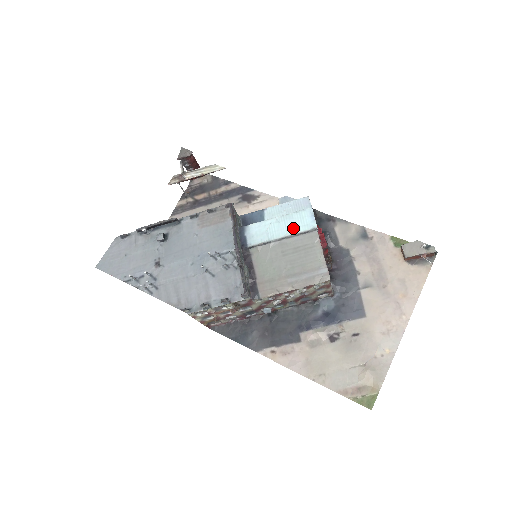
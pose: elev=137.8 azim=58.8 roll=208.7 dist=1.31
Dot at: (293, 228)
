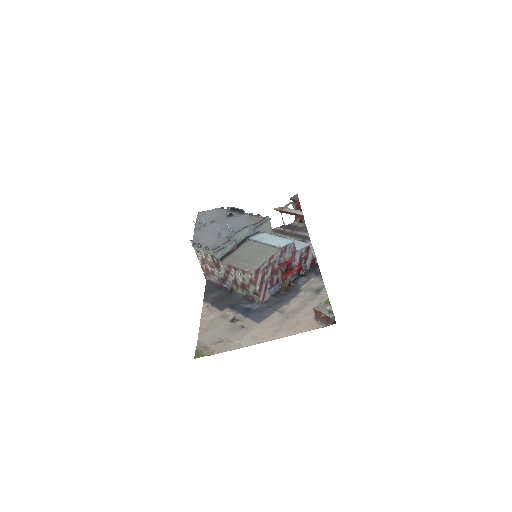
Dot at: (274, 242)
